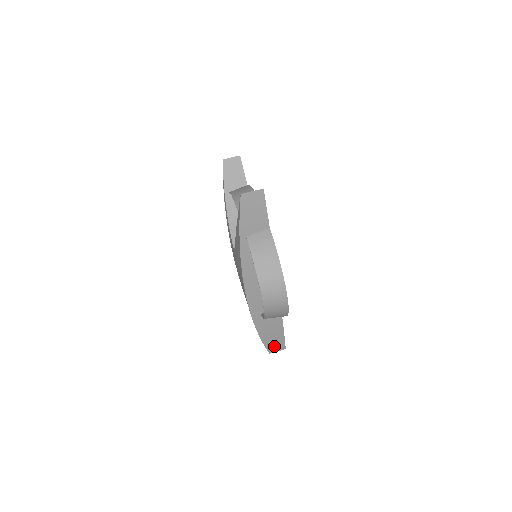
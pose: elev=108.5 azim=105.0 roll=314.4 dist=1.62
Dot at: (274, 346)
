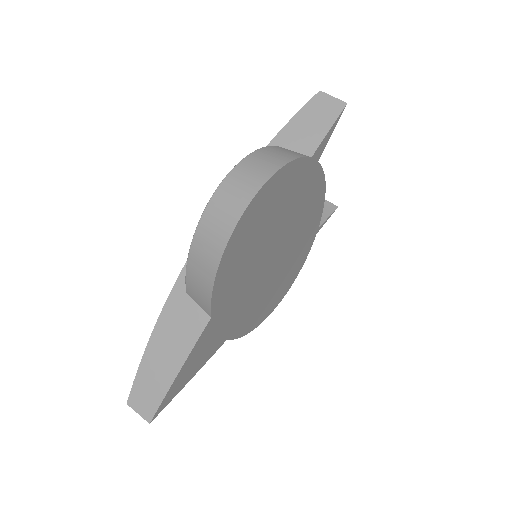
Dot at: (144, 393)
